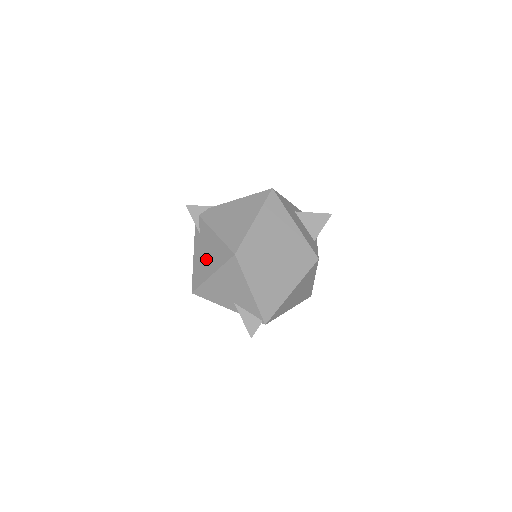
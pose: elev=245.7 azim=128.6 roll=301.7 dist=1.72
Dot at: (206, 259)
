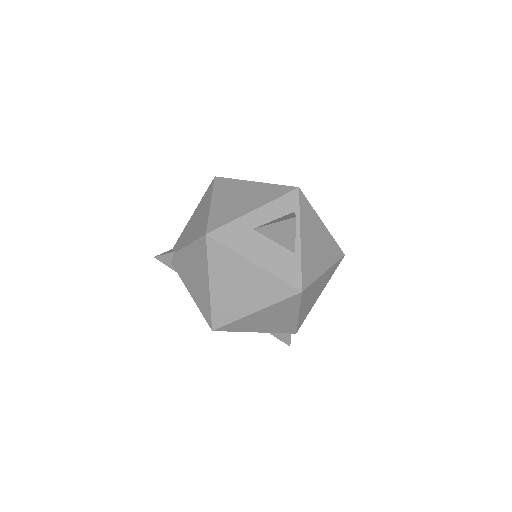
Dot at: occluded
